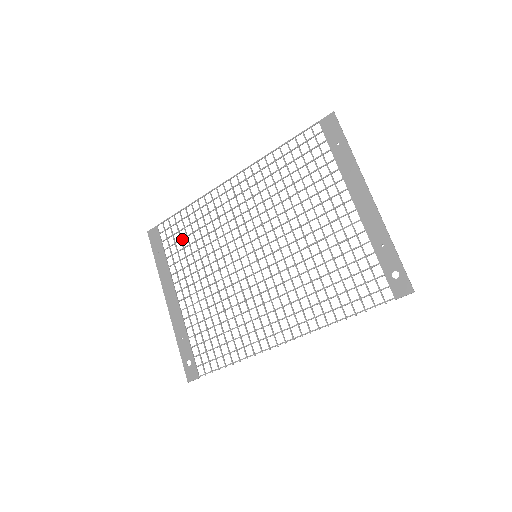
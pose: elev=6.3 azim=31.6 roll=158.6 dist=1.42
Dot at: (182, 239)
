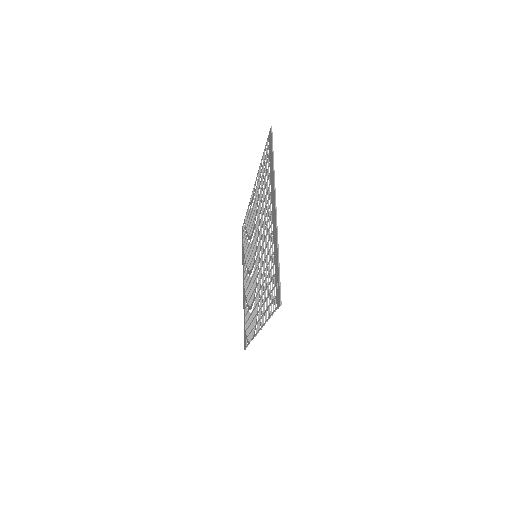
Dot at: (246, 237)
